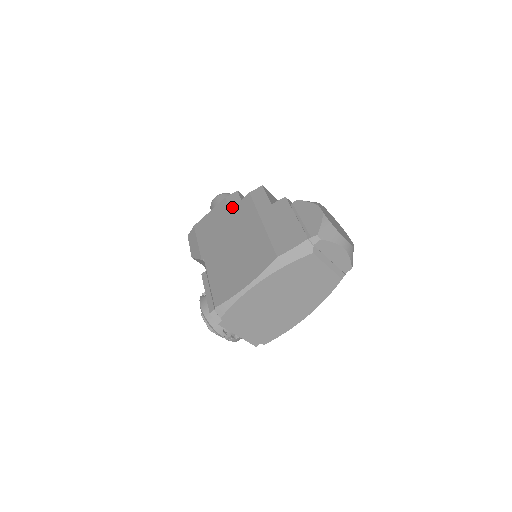
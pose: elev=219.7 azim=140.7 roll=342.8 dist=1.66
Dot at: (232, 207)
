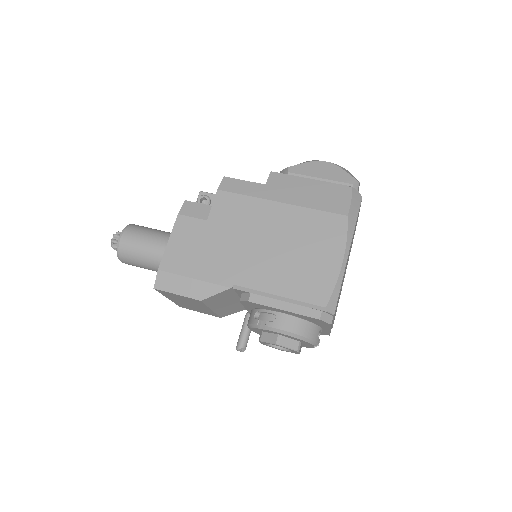
Dot at: (206, 216)
